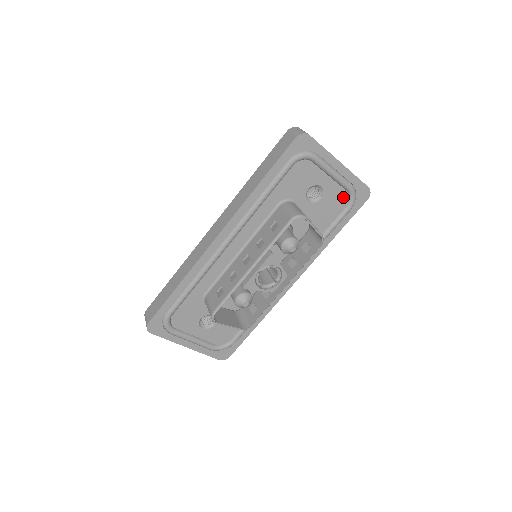
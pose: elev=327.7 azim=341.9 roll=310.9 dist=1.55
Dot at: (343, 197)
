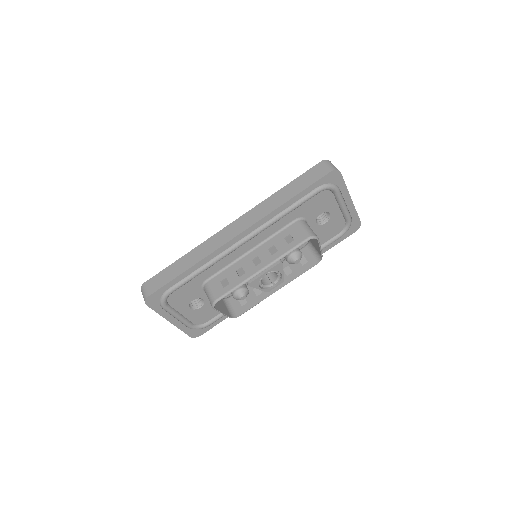
Dot at: (341, 225)
